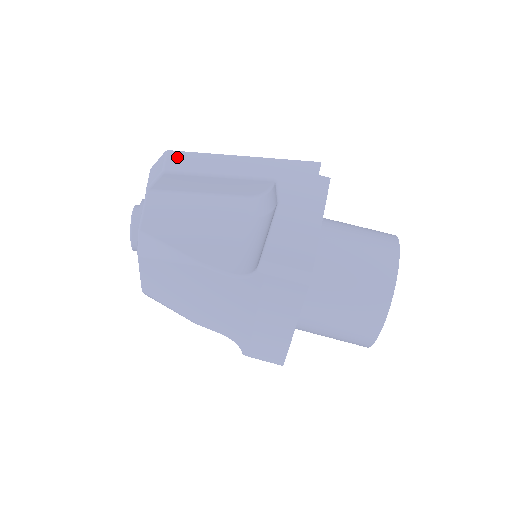
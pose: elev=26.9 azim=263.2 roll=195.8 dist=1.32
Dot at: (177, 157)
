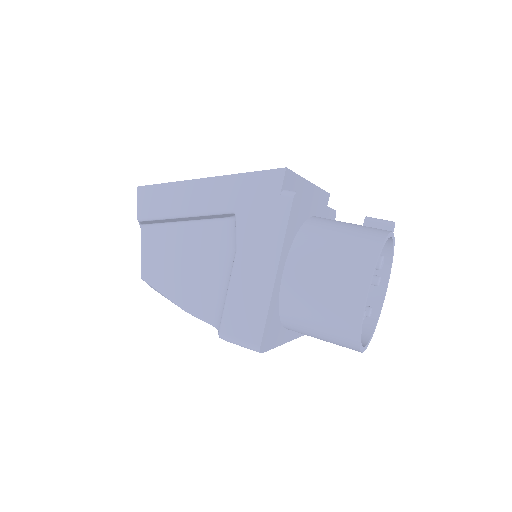
Dot at: (146, 196)
